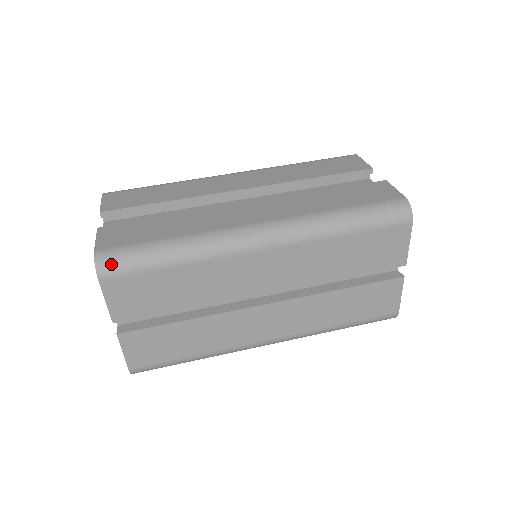
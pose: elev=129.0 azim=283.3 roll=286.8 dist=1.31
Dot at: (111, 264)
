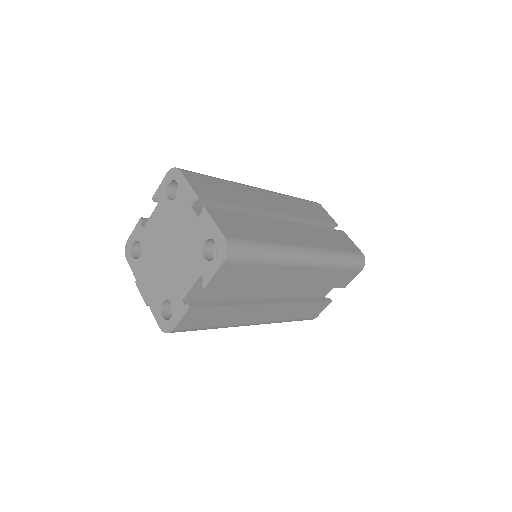
Dot at: occluded
